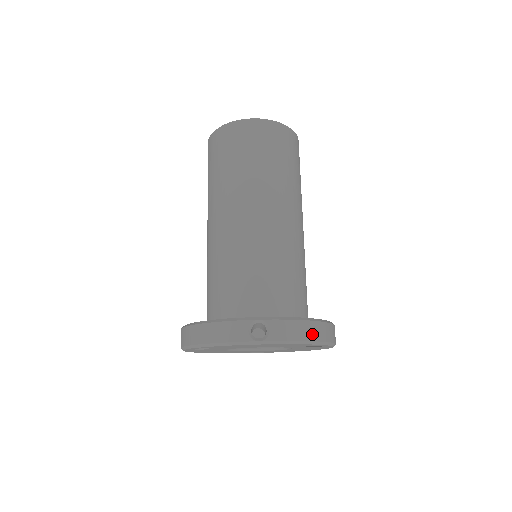
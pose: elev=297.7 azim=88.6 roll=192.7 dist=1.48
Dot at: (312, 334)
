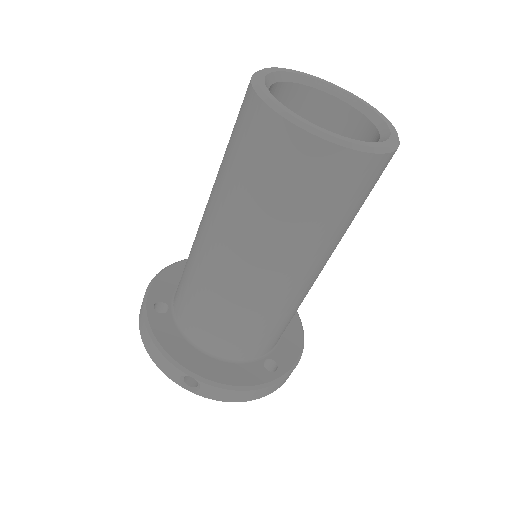
Dot at: (247, 398)
